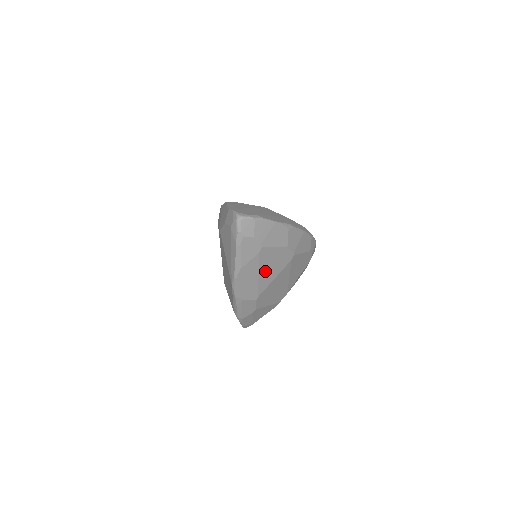
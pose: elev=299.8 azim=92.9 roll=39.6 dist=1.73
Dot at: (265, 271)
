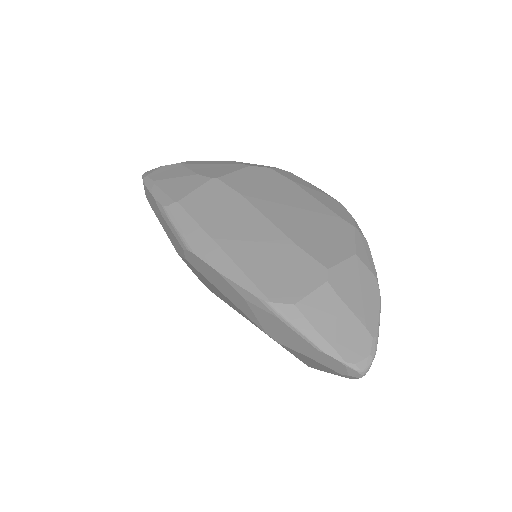
Dot at: occluded
